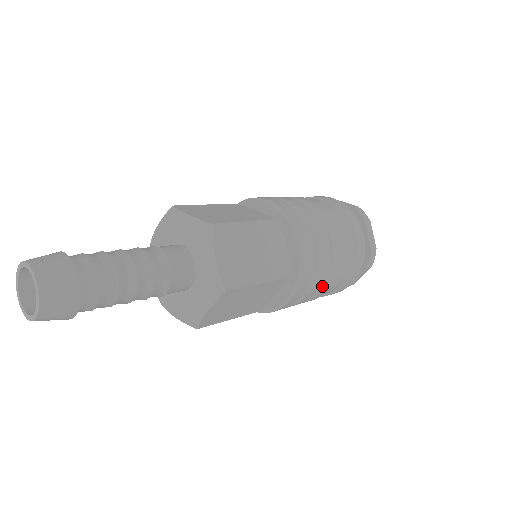
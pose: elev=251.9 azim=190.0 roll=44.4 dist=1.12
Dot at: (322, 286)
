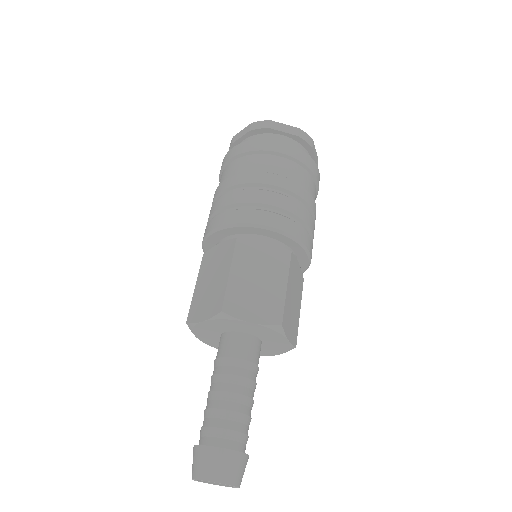
Dot at: occluded
